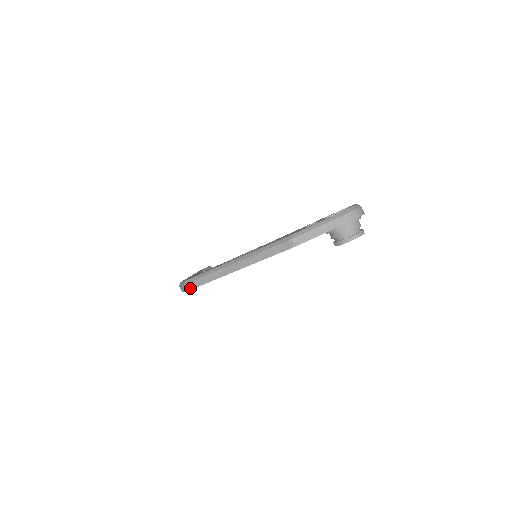
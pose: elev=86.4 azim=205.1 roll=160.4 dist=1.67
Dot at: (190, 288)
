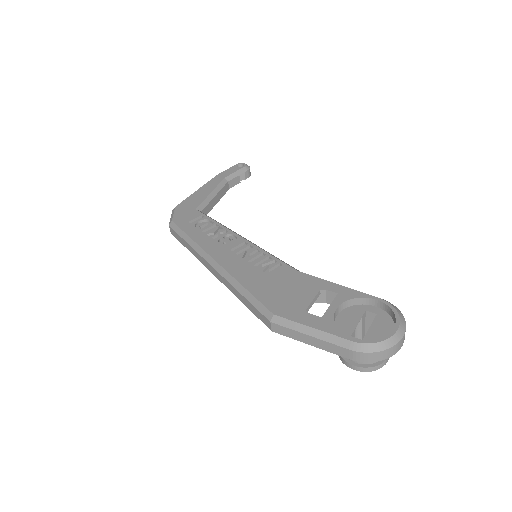
Dot at: (173, 234)
